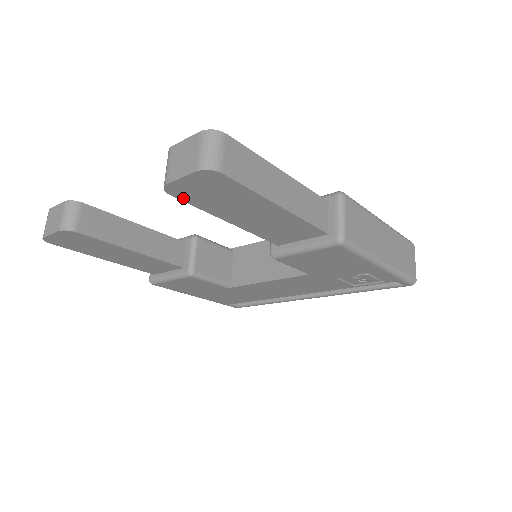
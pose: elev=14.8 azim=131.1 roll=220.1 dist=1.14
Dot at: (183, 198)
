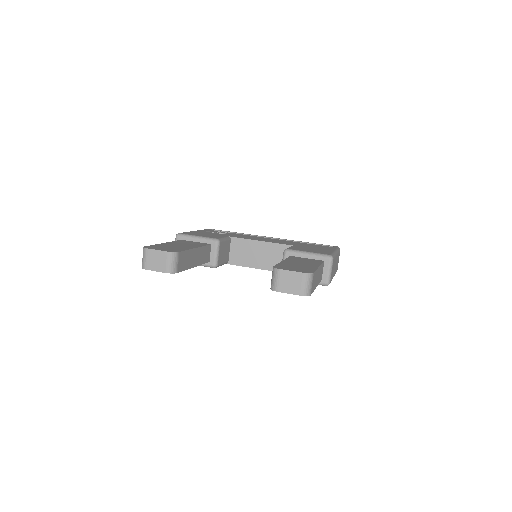
Dot at: occluded
